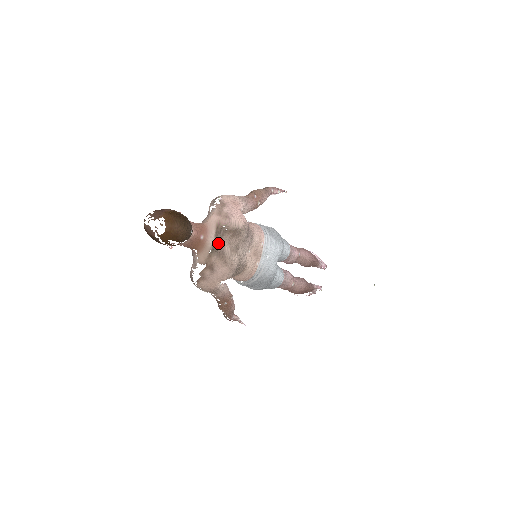
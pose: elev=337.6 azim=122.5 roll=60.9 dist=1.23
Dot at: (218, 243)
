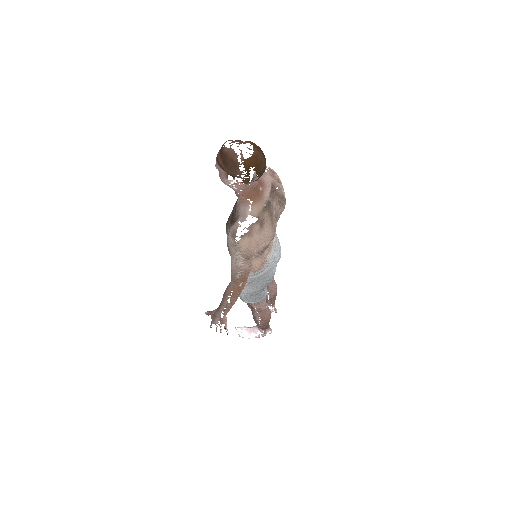
Dot at: (270, 202)
